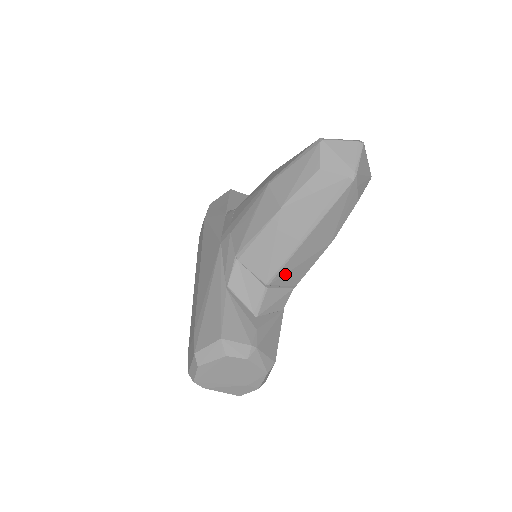
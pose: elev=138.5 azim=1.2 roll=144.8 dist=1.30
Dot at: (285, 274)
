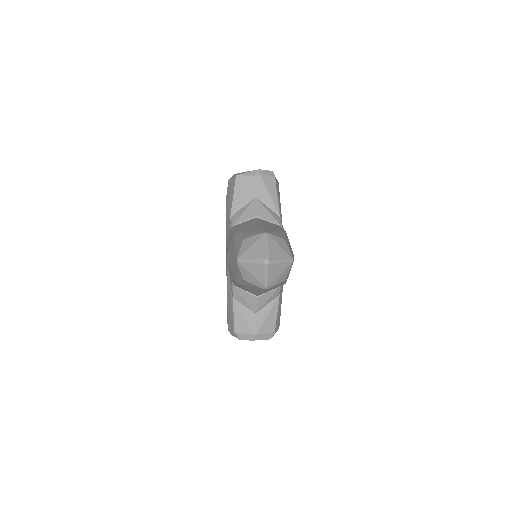
Dot at: (265, 292)
